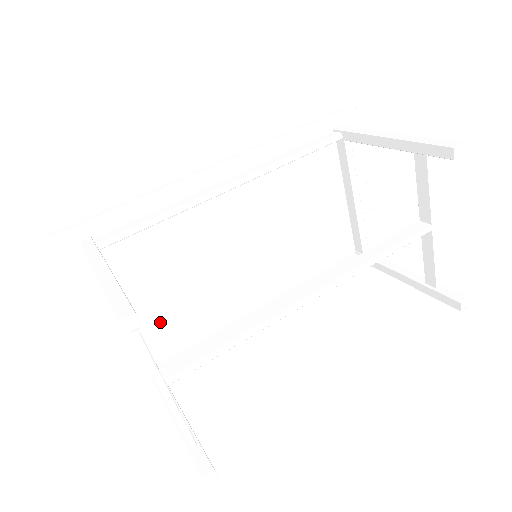
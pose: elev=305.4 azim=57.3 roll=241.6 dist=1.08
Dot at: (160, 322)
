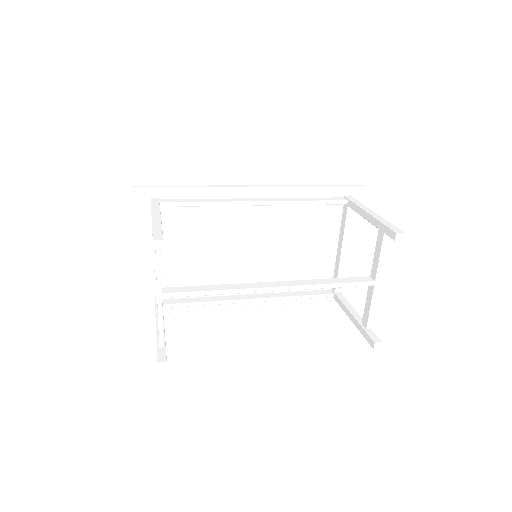
Dot at: (177, 271)
